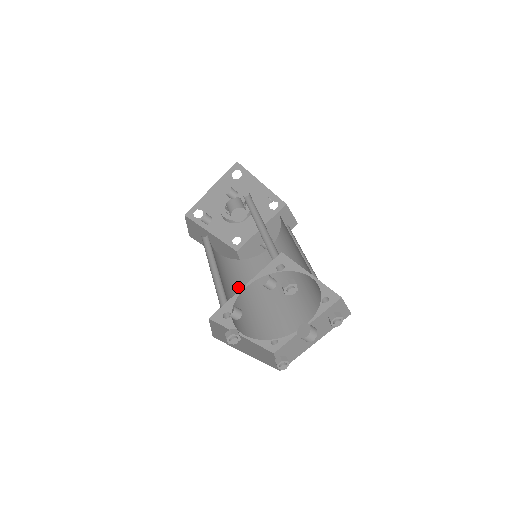
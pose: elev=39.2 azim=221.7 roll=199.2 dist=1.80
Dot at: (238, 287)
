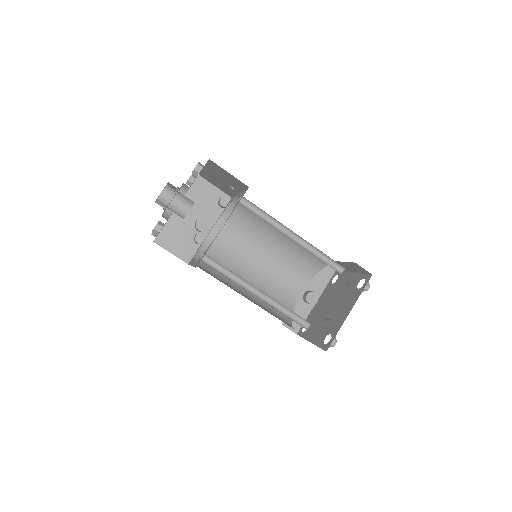
Dot at: (235, 289)
